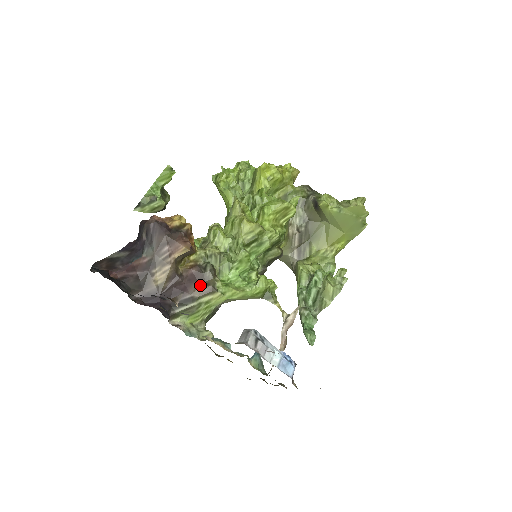
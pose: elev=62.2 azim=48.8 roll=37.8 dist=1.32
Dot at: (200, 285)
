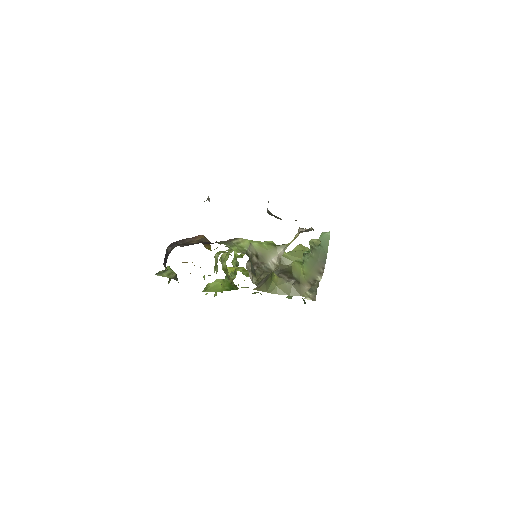
Dot at: occluded
